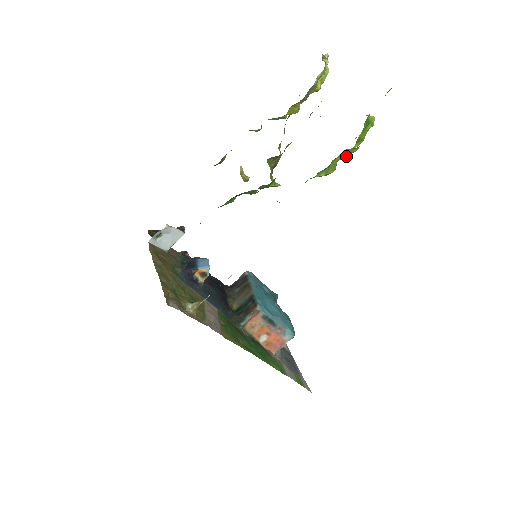
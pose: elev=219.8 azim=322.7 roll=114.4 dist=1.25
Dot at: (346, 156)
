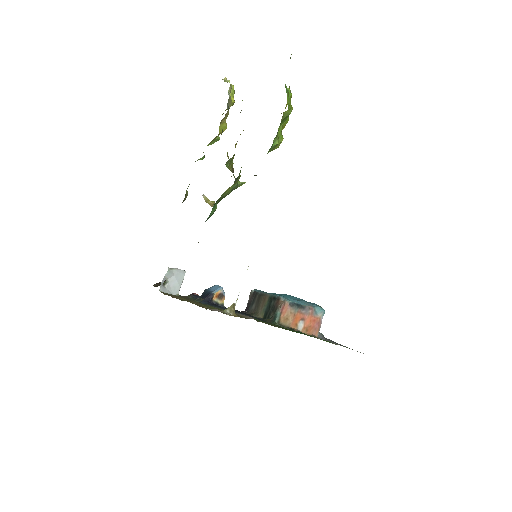
Dot at: (285, 125)
